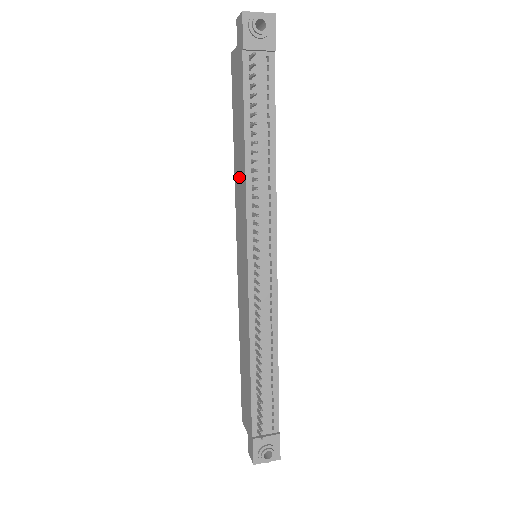
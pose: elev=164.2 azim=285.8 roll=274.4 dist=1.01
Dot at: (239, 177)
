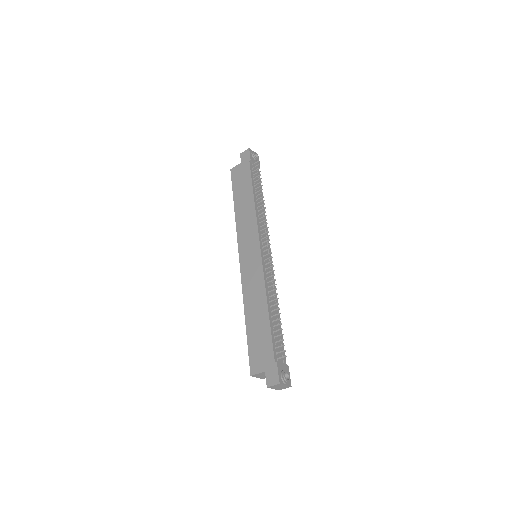
Dot at: (245, 215)
